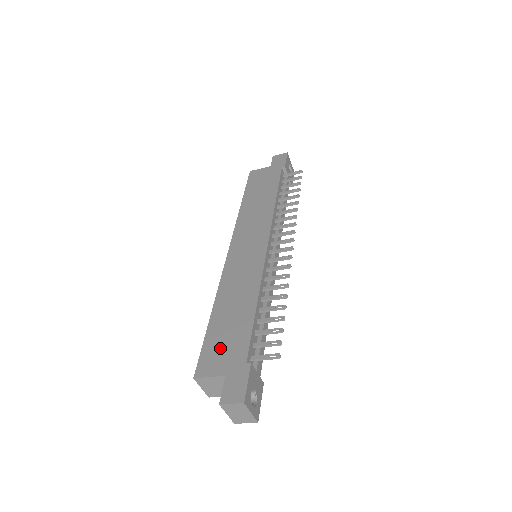
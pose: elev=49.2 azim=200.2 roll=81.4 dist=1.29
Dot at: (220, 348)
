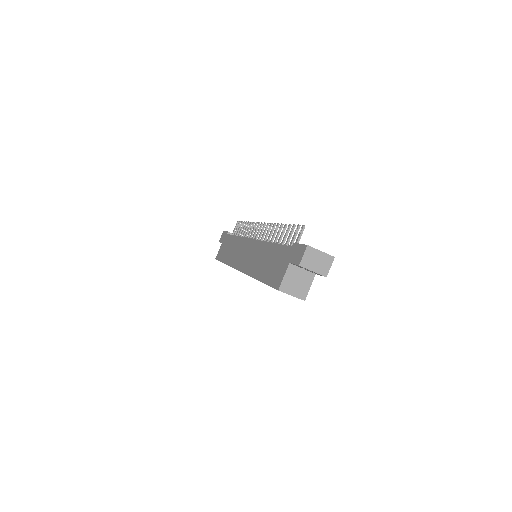
Dot at: (276, 269)
